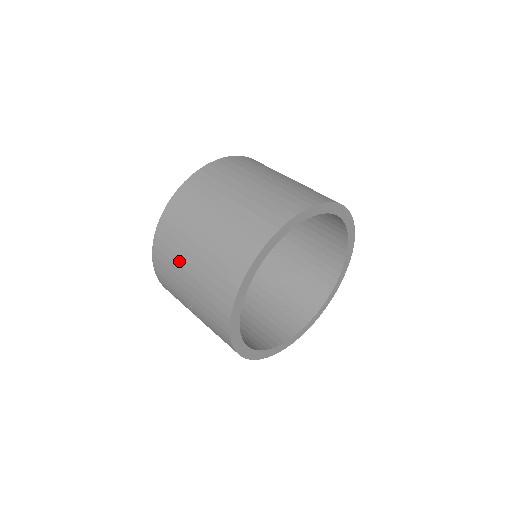
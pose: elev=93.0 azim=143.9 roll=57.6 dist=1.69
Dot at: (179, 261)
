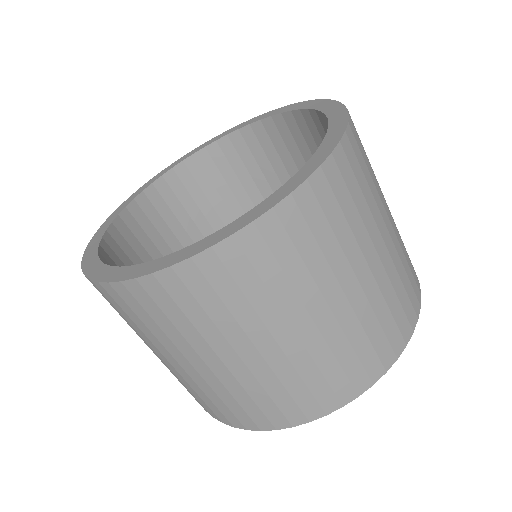
Dot at: (155, 342)
